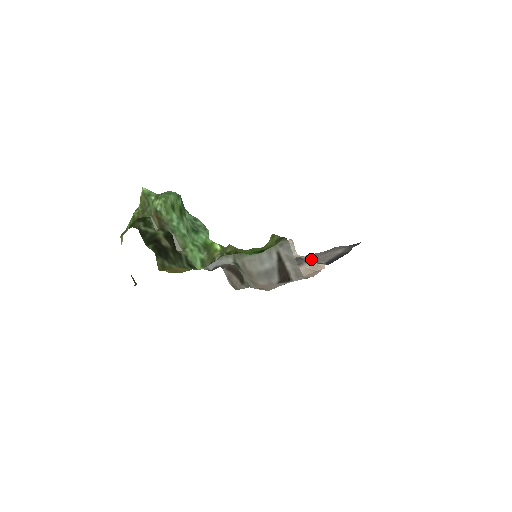
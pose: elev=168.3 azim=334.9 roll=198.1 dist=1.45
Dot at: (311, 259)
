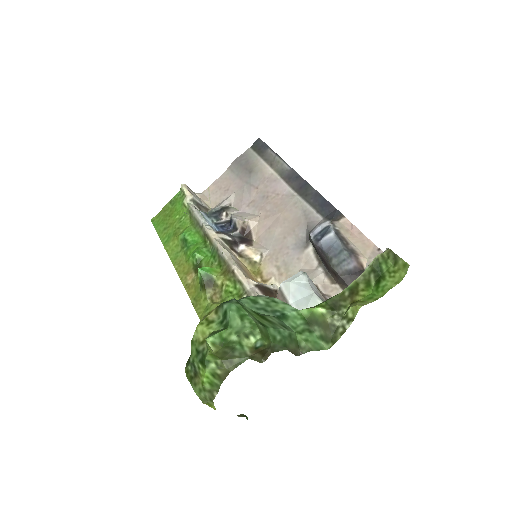
Dot at: (331, 222)
